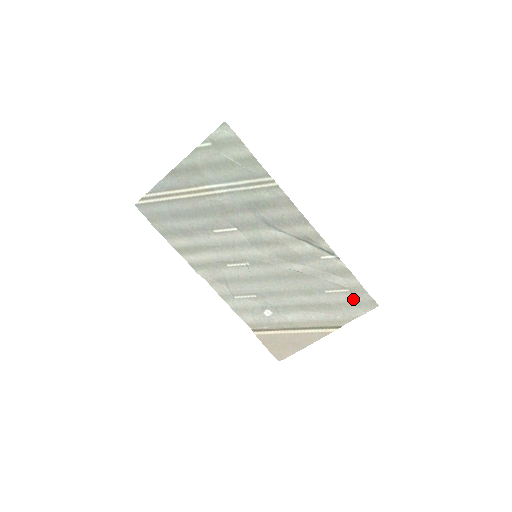
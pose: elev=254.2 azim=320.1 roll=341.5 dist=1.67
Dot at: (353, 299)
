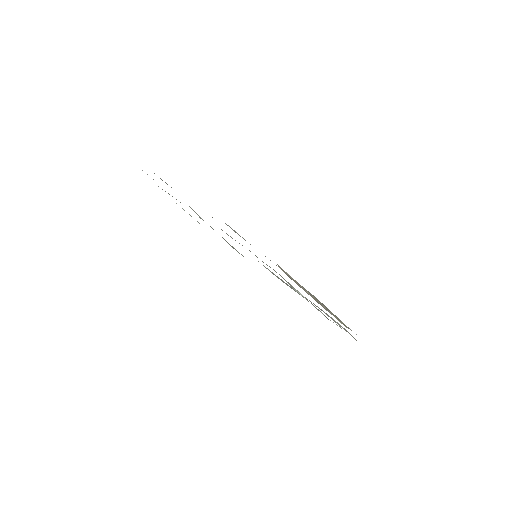
Dot at: occluded
